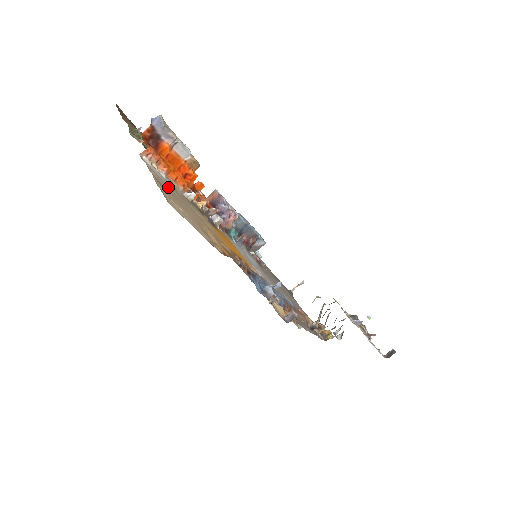
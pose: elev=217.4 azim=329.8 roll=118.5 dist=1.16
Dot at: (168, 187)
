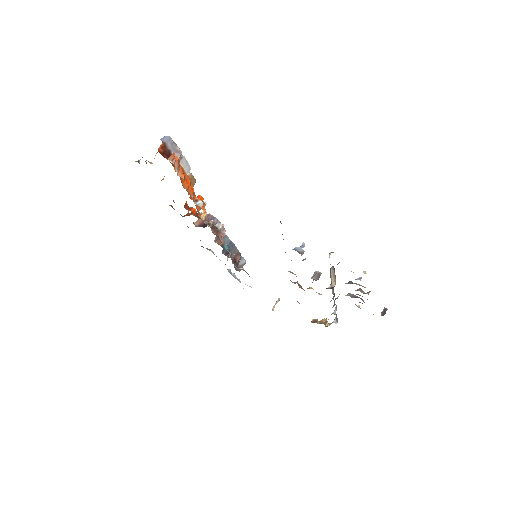
Dot at: occluded
